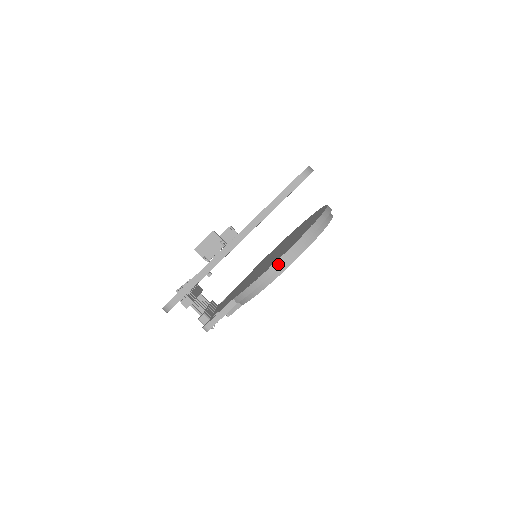
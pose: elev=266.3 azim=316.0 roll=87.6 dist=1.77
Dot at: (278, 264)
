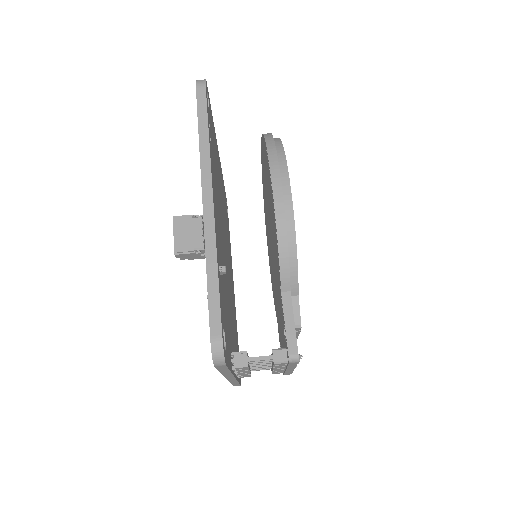
Dot at: (277, 188)
